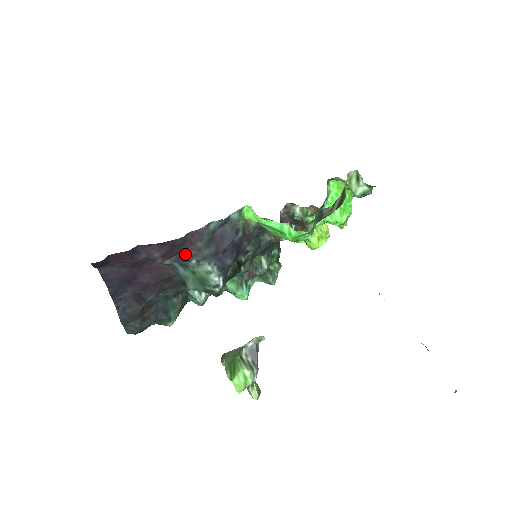
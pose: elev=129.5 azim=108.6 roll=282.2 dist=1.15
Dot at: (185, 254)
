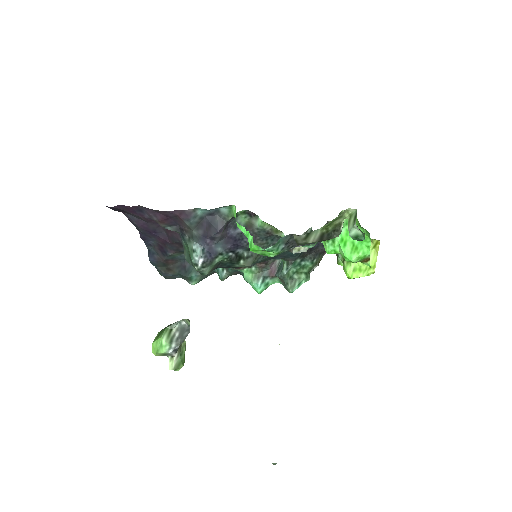
Dot at: (182, 227)
